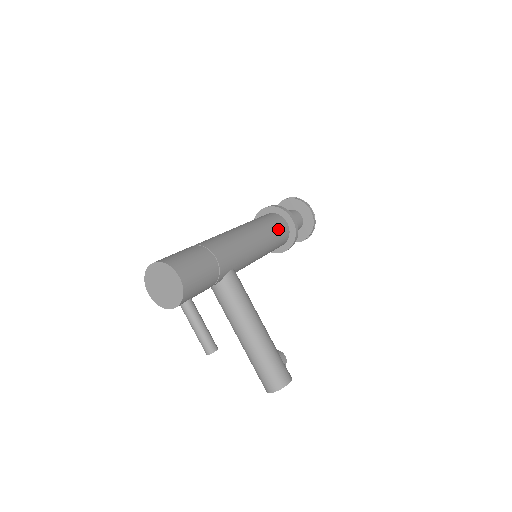
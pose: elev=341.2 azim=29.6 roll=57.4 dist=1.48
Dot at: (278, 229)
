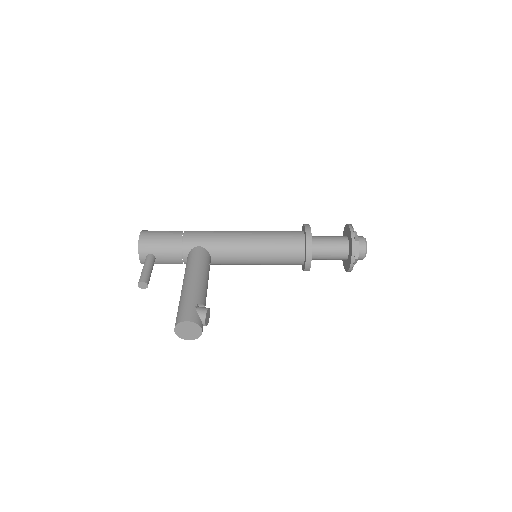
Dot at: (284, 235)
